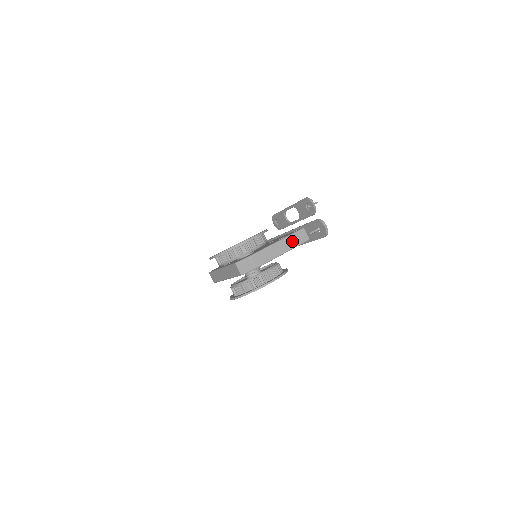
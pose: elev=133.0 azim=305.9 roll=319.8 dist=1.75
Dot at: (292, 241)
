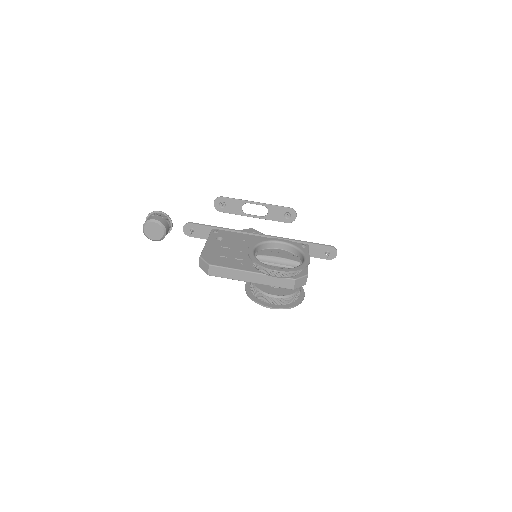
Dot at: occluded
